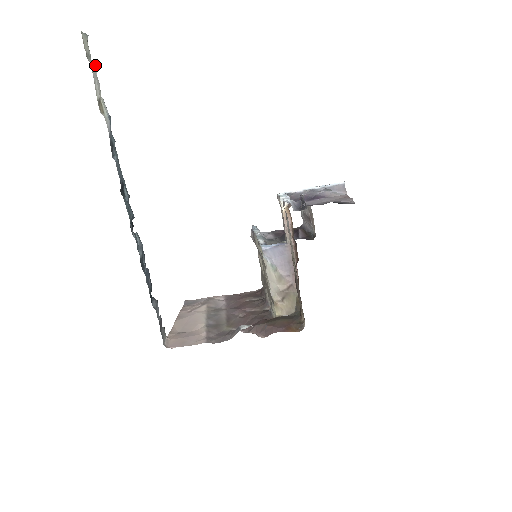
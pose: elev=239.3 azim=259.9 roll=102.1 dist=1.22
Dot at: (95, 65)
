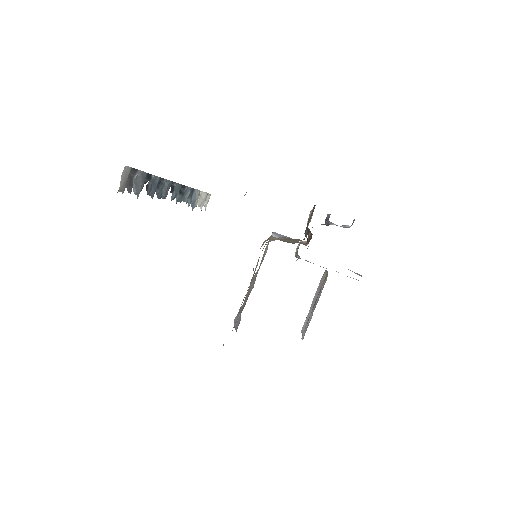
Dot at: occluded
